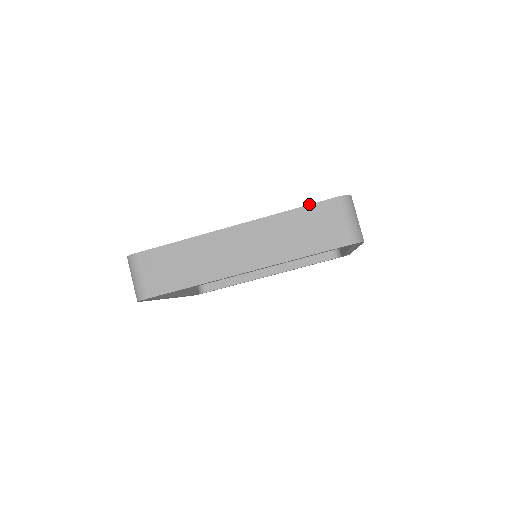
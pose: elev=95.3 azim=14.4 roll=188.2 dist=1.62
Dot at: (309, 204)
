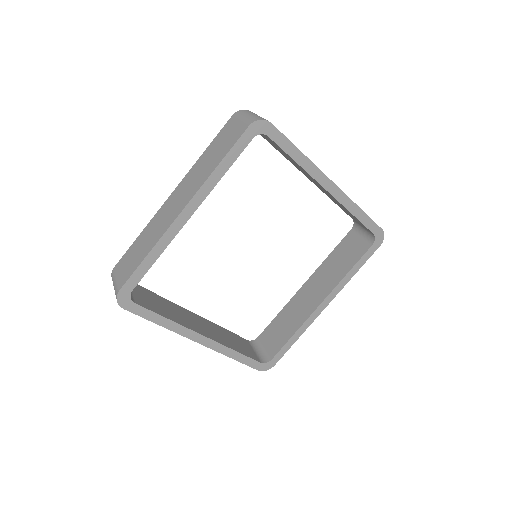
Dot at: (216, 136)
